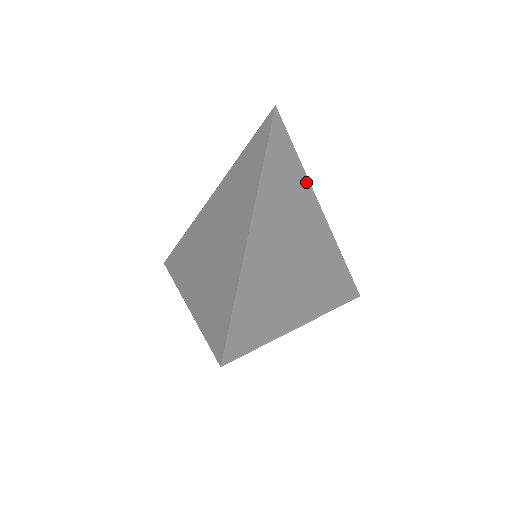
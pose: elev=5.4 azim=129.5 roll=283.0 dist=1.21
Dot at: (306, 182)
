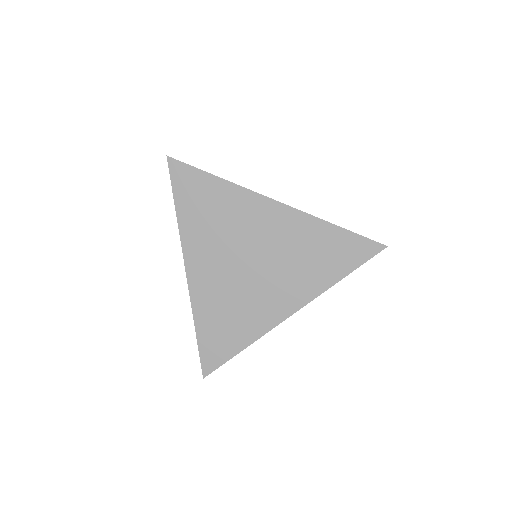
Dot at: (237, 190)
